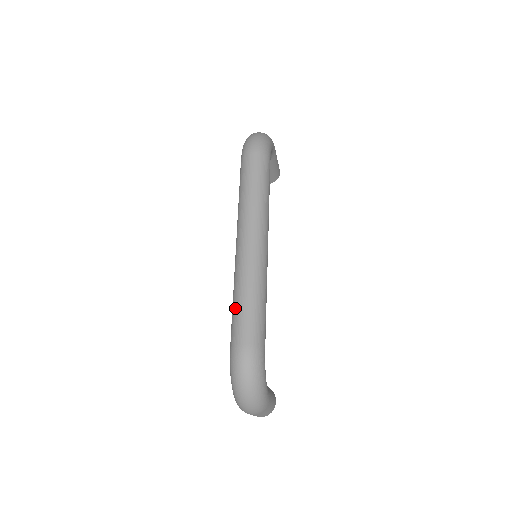
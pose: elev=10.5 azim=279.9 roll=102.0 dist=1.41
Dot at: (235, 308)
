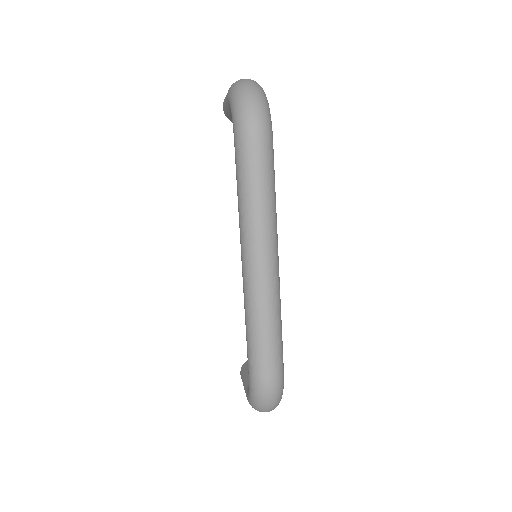
Dot at: (254, 340)
